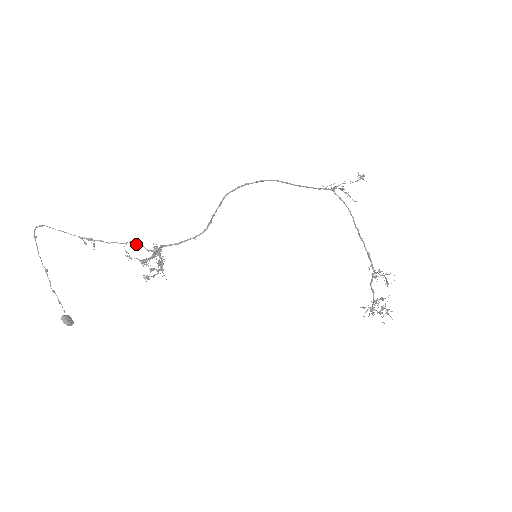
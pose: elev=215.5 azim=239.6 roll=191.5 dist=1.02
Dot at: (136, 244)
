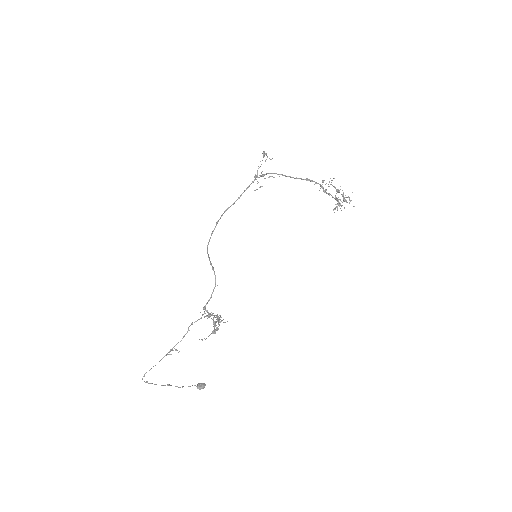
Dot at: occluded
